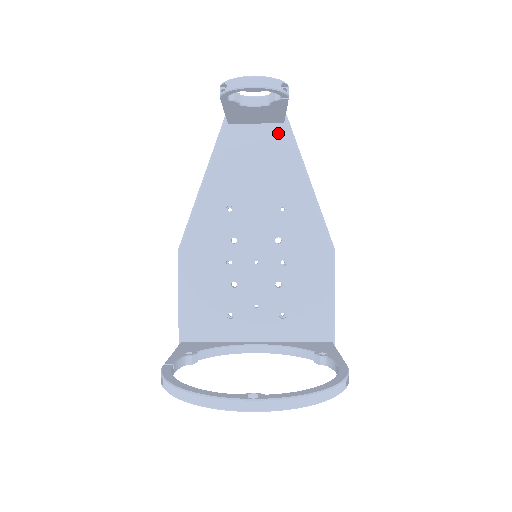
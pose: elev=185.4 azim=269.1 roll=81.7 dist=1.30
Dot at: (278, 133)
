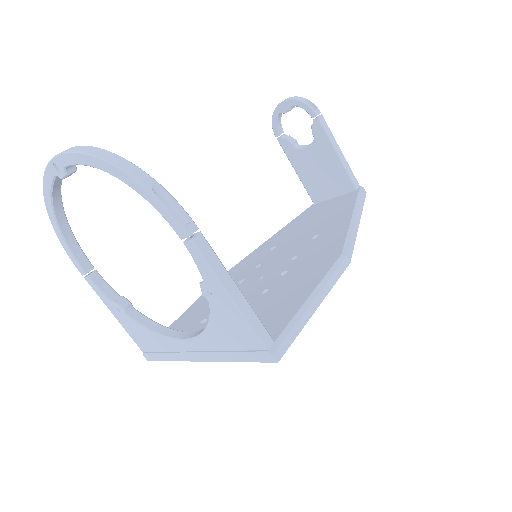
Dot at: (348, 196)
